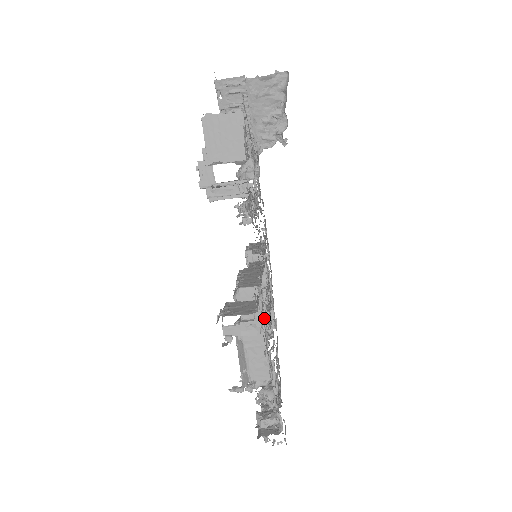
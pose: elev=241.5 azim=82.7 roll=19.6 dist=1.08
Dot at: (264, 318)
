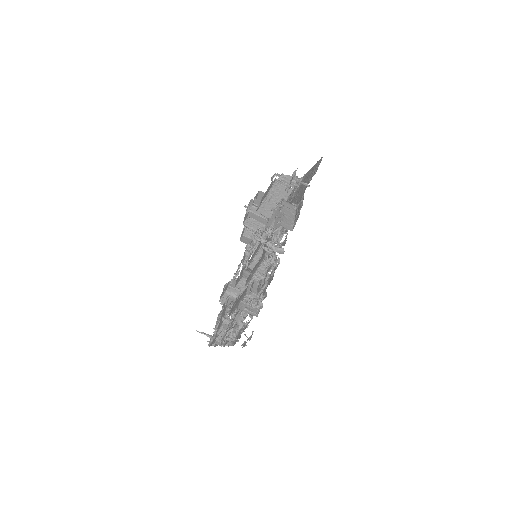
Dot at: occluded
